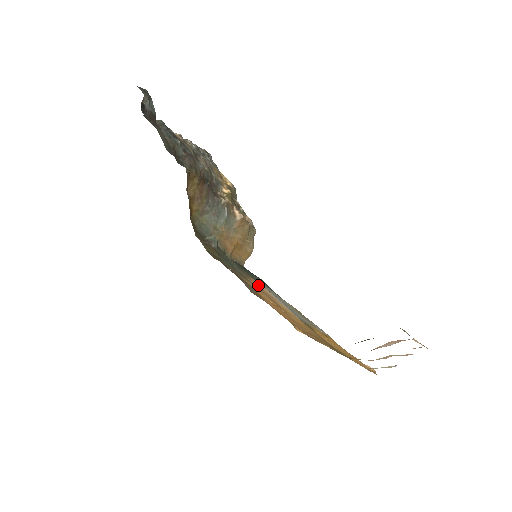
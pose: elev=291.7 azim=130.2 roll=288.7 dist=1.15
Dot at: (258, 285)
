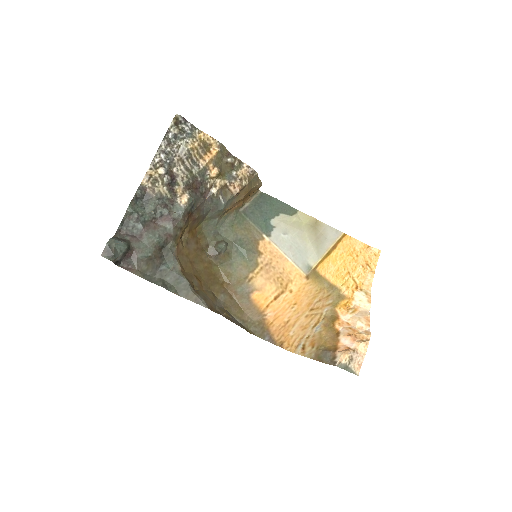
Dot at: (268, 248)
